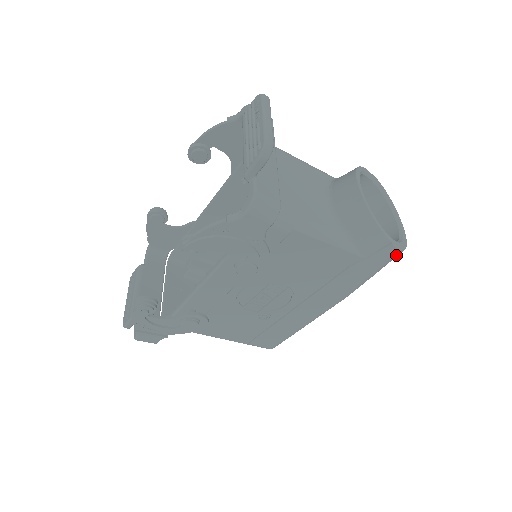
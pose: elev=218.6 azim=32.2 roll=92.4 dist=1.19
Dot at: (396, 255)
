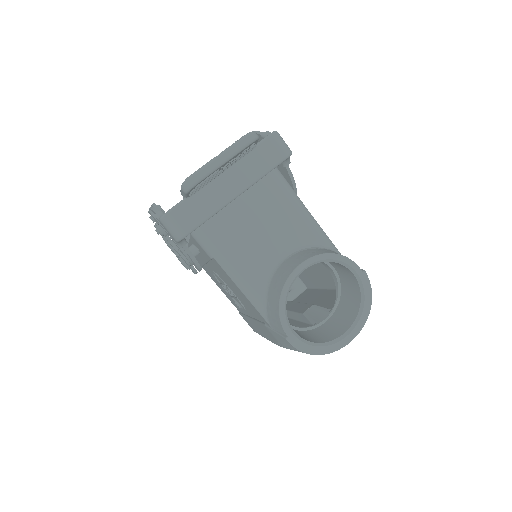
Dot at: occluded
